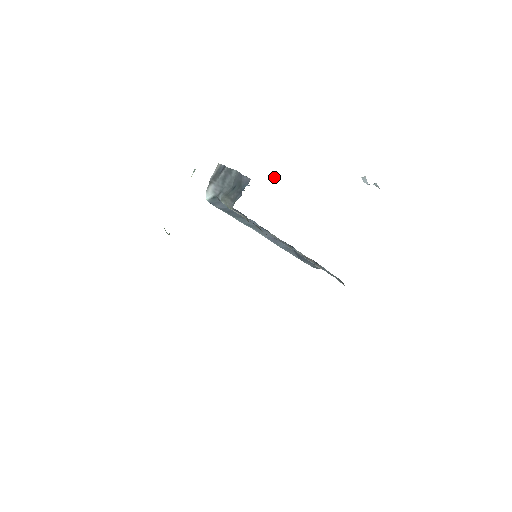
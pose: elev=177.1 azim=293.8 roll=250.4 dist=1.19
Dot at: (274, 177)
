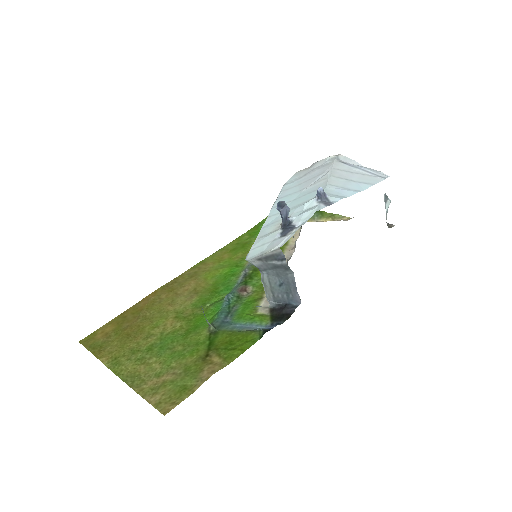
Dot at: (318, 193)
